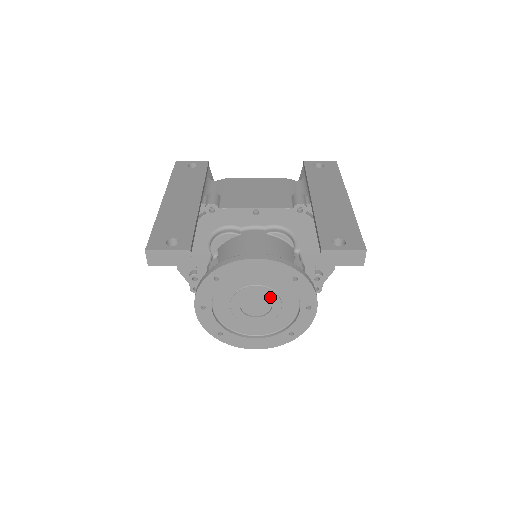
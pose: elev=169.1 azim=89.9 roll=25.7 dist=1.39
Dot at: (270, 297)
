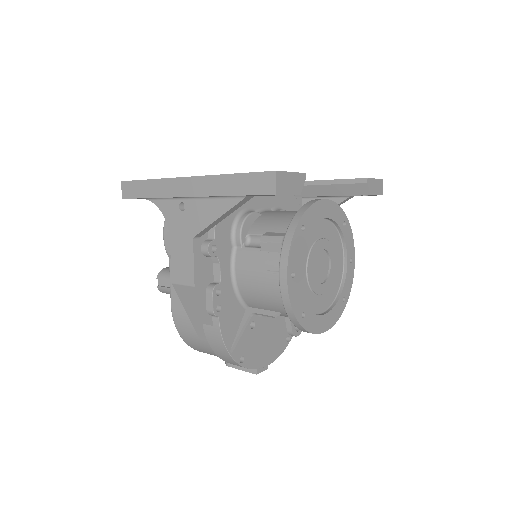
Dot at: (329, 253)
